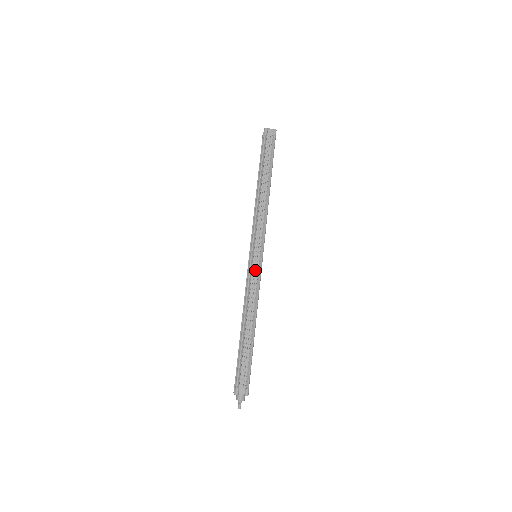
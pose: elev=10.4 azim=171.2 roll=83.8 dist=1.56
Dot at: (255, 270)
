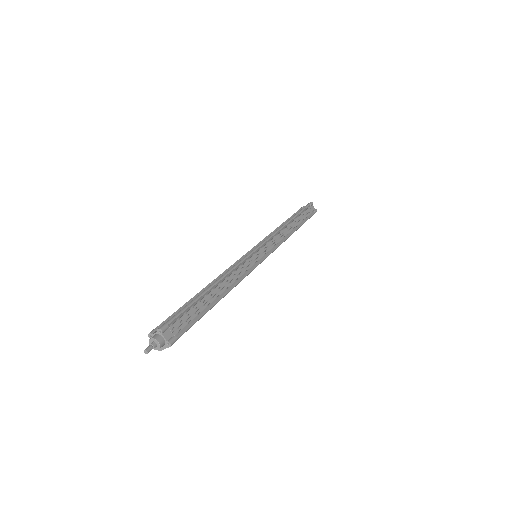
Dot at: (253, 260)
